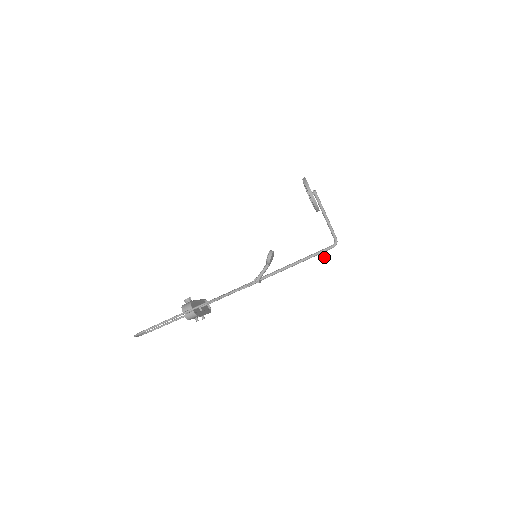
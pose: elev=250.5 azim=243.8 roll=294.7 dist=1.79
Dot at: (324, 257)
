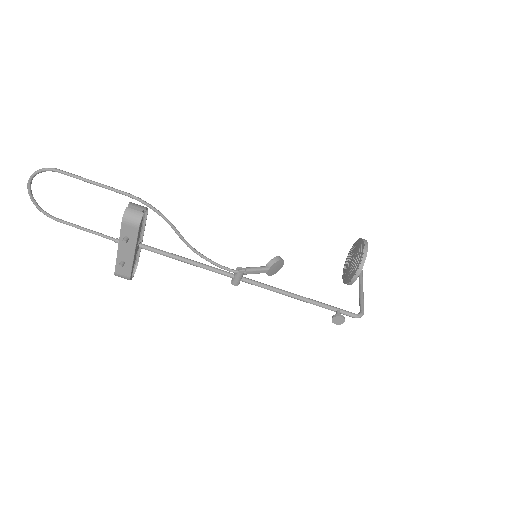
Dot at: (339, 316)
